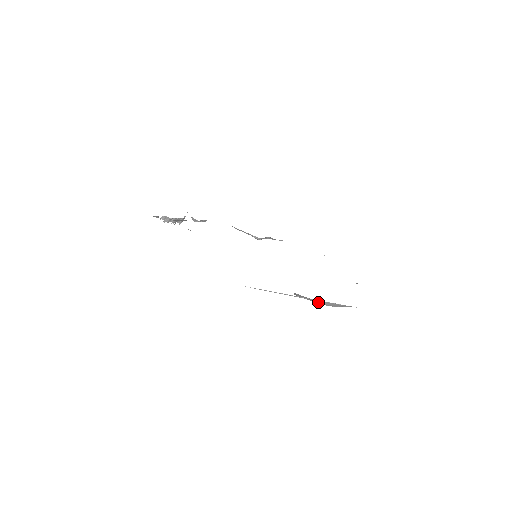
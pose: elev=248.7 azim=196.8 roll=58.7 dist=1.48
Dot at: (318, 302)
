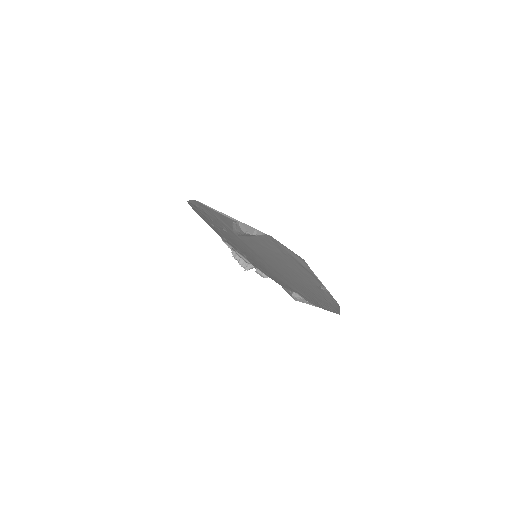
Dot at: (239, 225)
